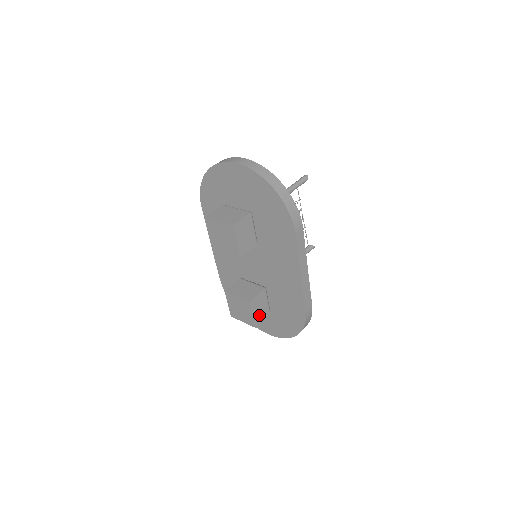
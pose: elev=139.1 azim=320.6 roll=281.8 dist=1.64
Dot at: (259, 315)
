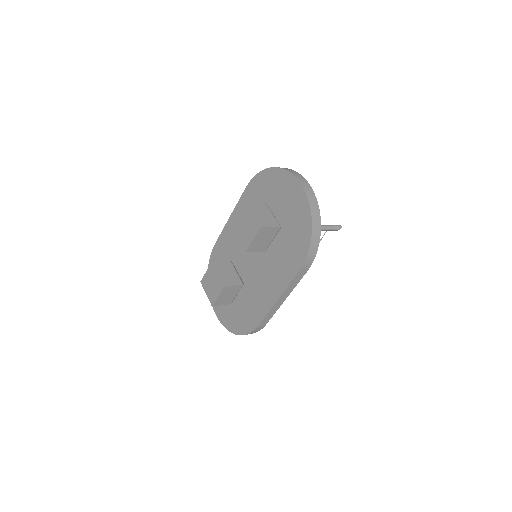
Dot at: (222, 300)
